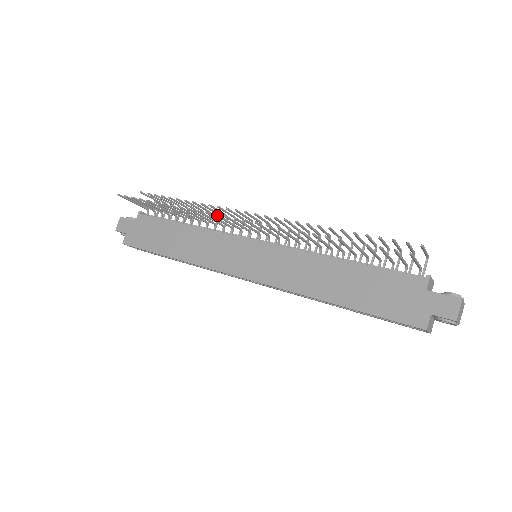
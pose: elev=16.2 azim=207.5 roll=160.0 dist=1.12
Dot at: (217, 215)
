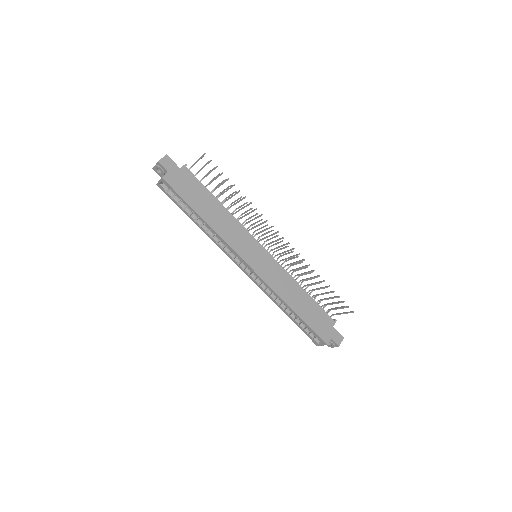
Dot at: occluded
